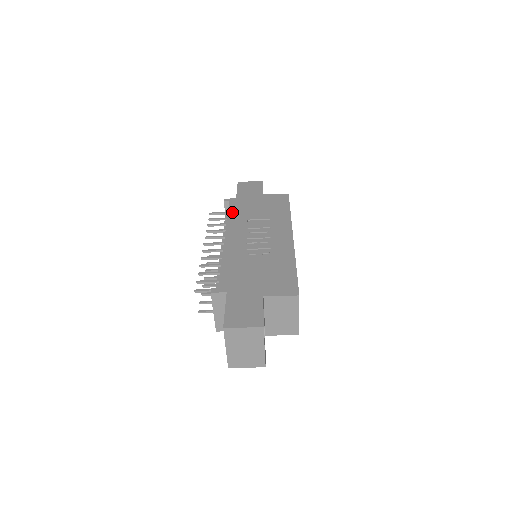
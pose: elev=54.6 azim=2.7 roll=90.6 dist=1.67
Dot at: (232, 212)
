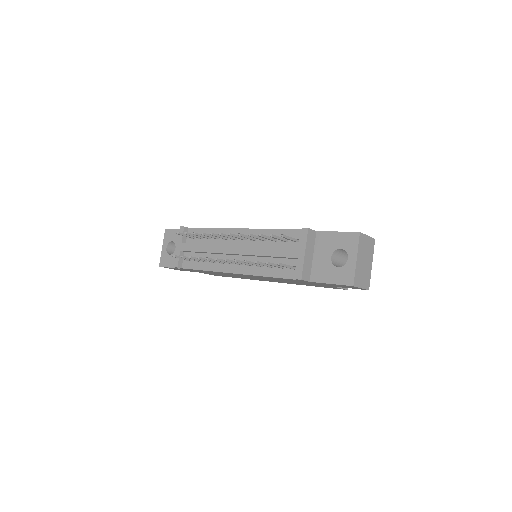
Dot at: occluded
